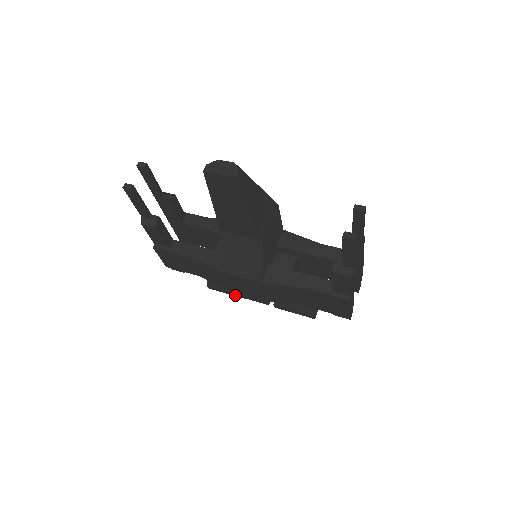
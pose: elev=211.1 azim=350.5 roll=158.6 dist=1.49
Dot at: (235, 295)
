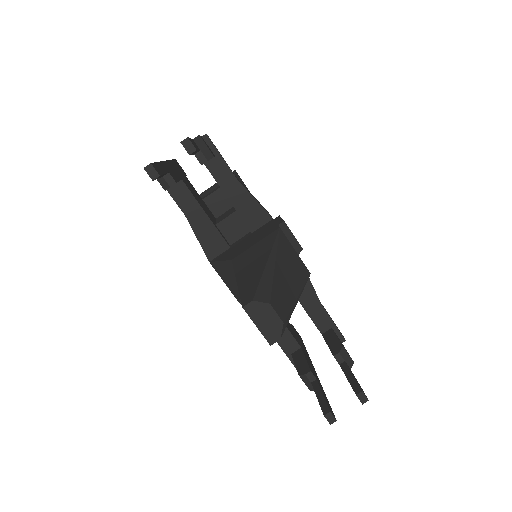
Dot at: occluded
